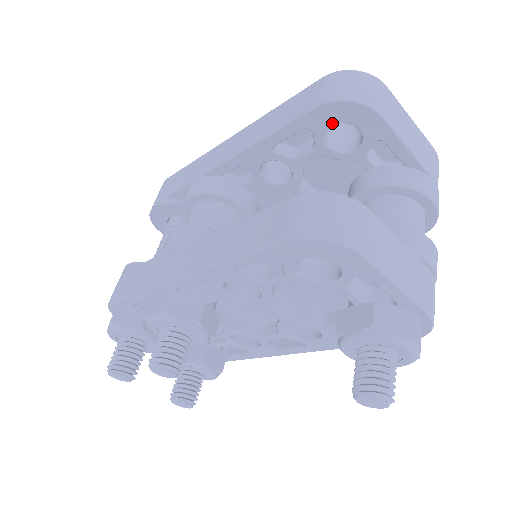
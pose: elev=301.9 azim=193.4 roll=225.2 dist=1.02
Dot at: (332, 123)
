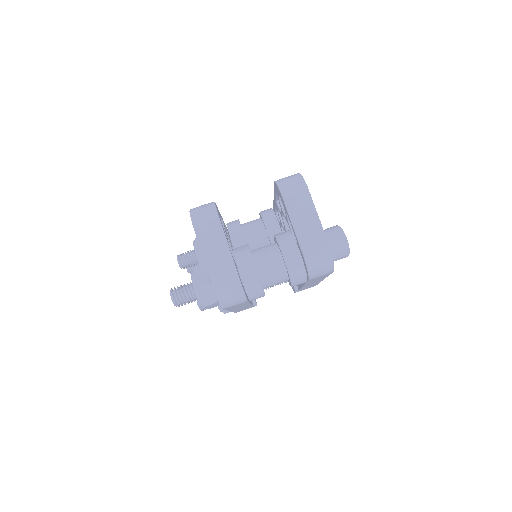
Dot at: (278, 195)
